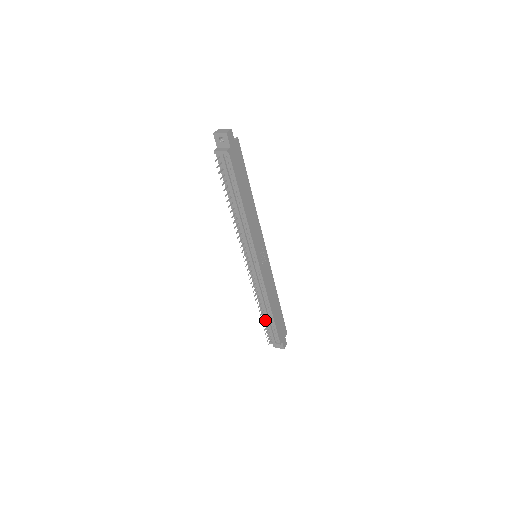
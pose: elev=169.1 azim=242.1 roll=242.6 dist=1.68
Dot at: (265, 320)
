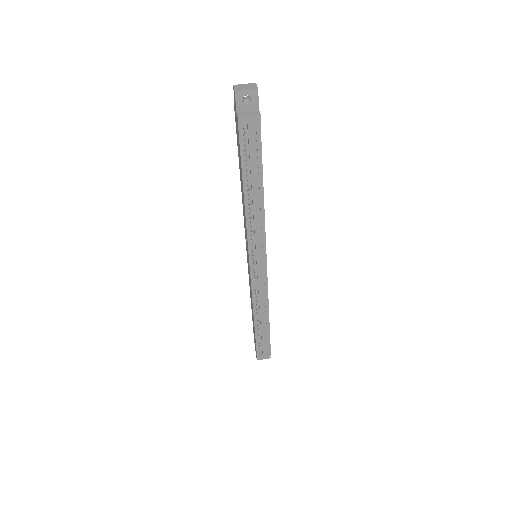
Dot at: (257, 332)
